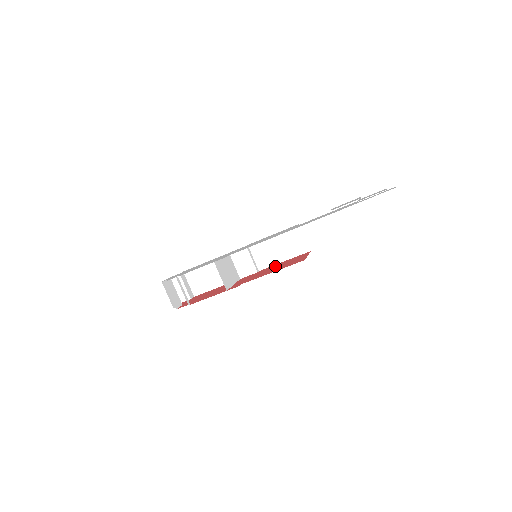
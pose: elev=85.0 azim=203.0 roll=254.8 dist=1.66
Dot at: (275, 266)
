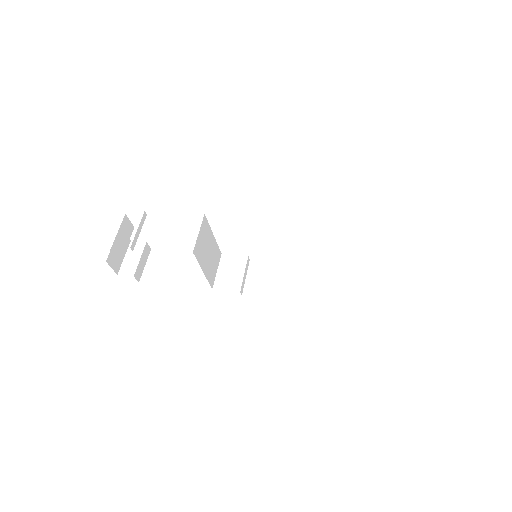
Dot at: occluded
